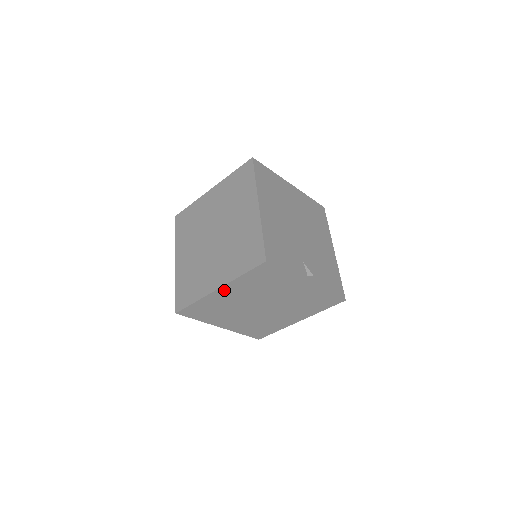
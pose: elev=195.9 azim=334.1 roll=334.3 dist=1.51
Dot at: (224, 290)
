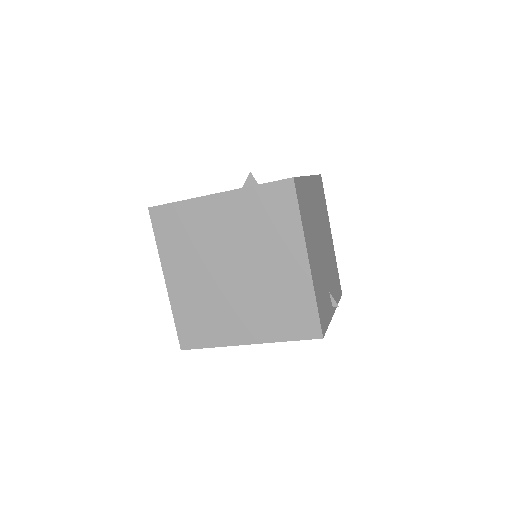
Dot at: occluded
